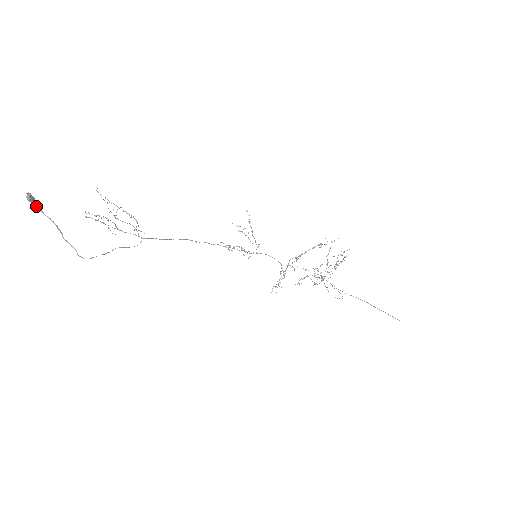
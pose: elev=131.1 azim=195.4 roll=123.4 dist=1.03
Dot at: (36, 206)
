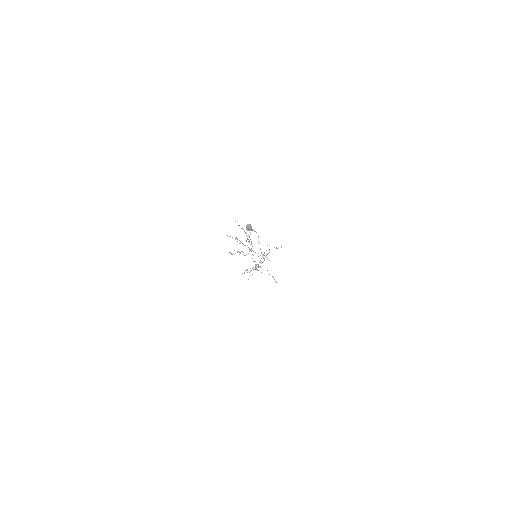
Dot at: occluded
